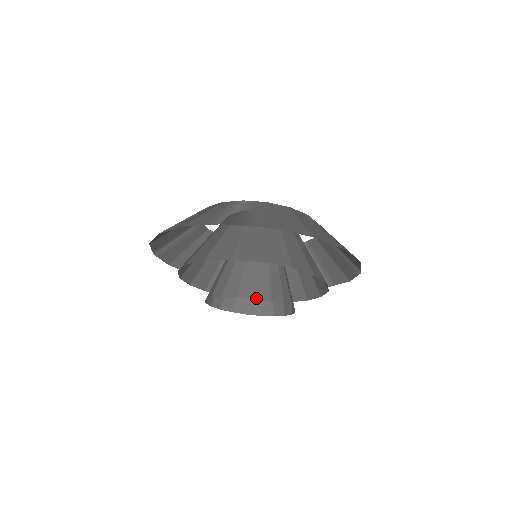
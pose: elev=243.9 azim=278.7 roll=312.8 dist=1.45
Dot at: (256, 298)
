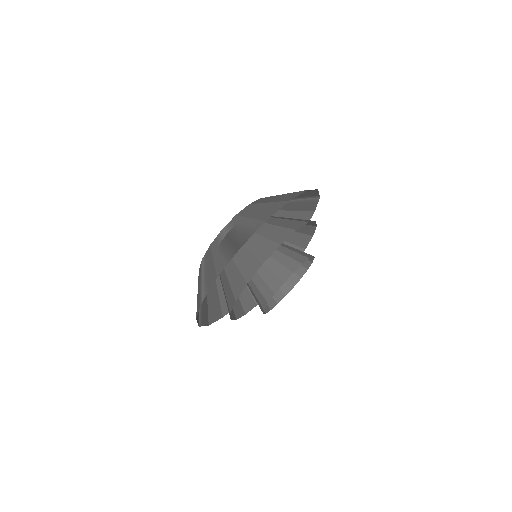
Dot at: (294, 271)
